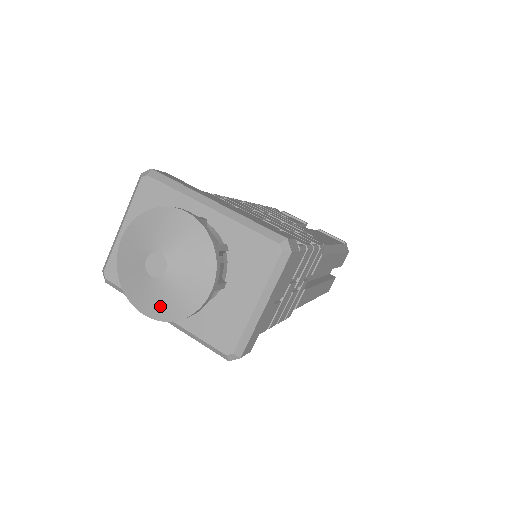
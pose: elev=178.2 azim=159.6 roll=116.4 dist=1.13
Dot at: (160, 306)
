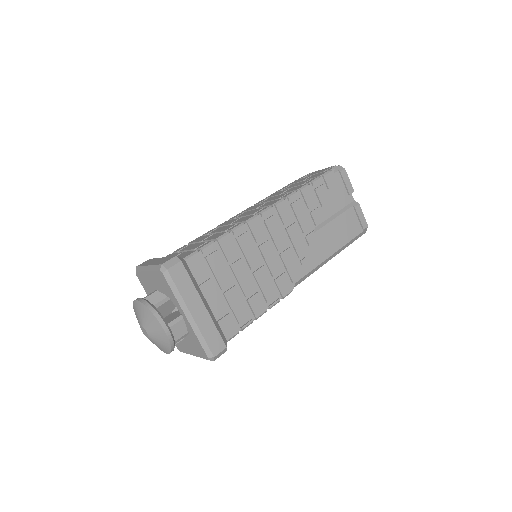
Dot at: occluded
